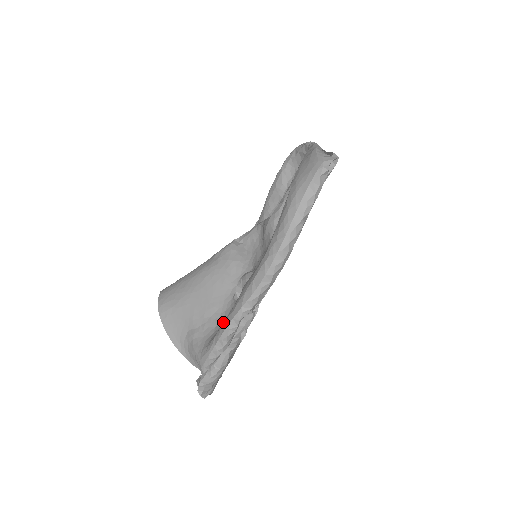
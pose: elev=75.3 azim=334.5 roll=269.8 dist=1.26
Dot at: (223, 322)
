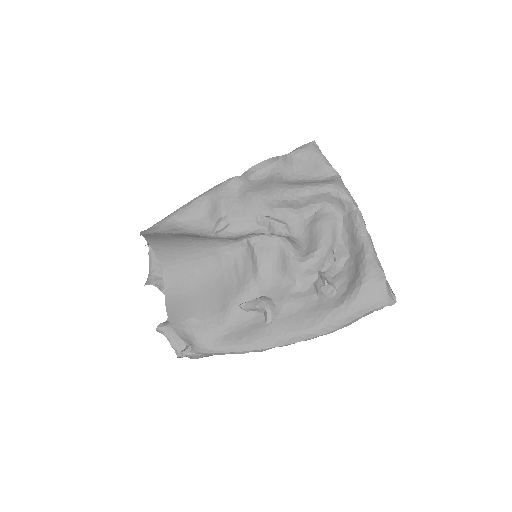
Dot at: (242, 340)
